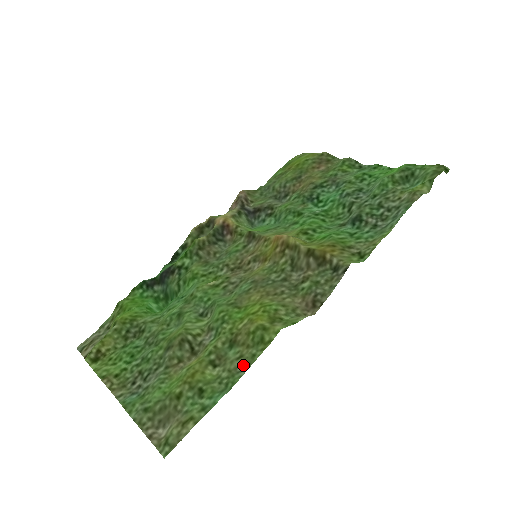
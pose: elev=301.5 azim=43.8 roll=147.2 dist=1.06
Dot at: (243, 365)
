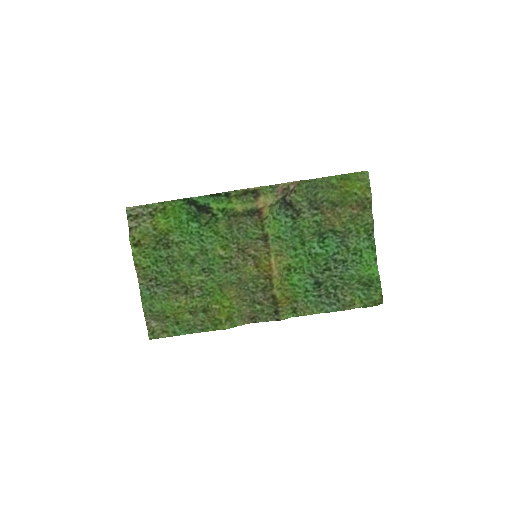
Dot at: (201, 328)
